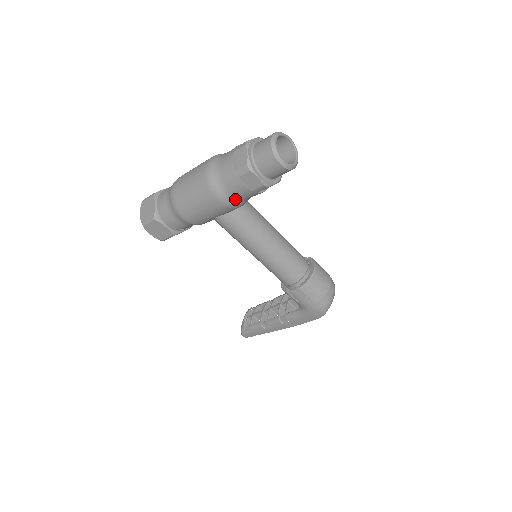
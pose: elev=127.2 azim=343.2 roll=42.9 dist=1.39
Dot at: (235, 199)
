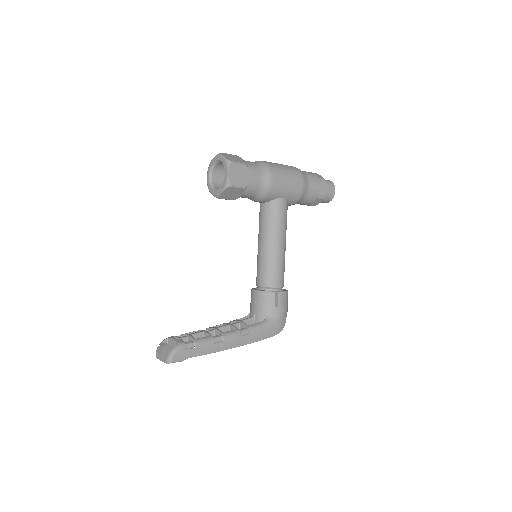
Dot at: (306, 192)
